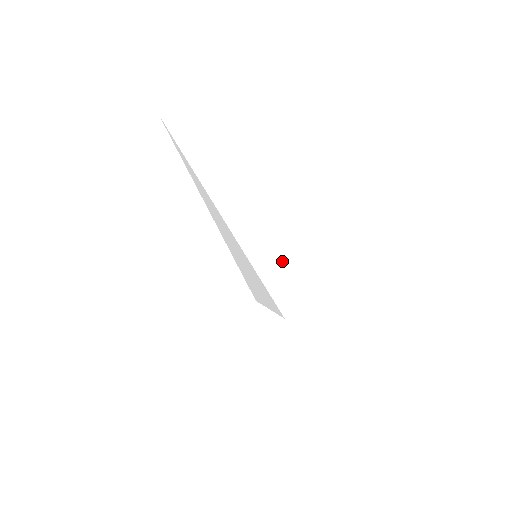
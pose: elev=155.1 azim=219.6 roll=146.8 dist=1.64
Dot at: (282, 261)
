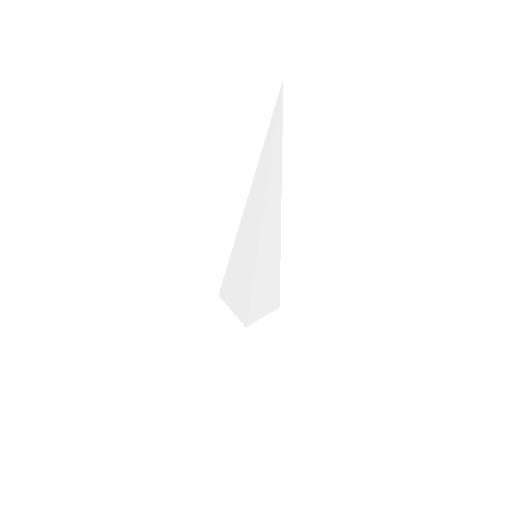
Dot at: (277, 272)
